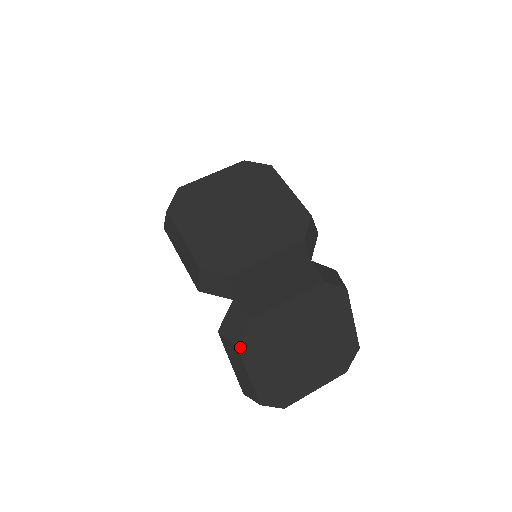
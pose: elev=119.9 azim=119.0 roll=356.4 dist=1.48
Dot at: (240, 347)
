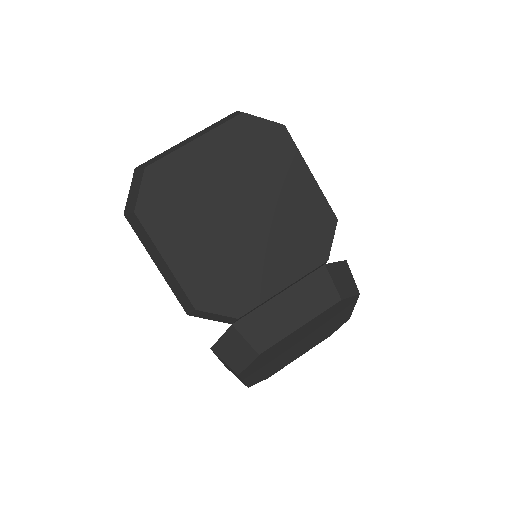
Dot at: (241, 374)
